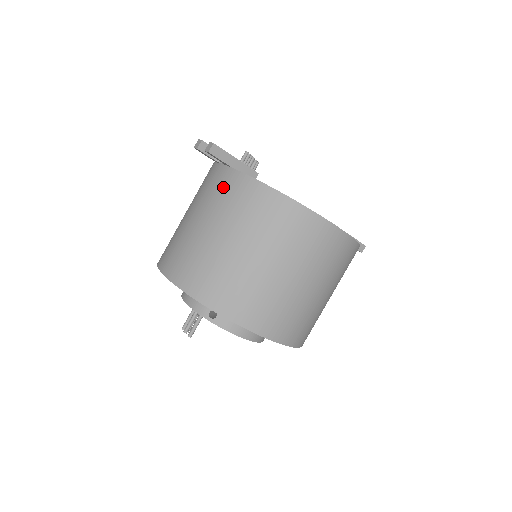
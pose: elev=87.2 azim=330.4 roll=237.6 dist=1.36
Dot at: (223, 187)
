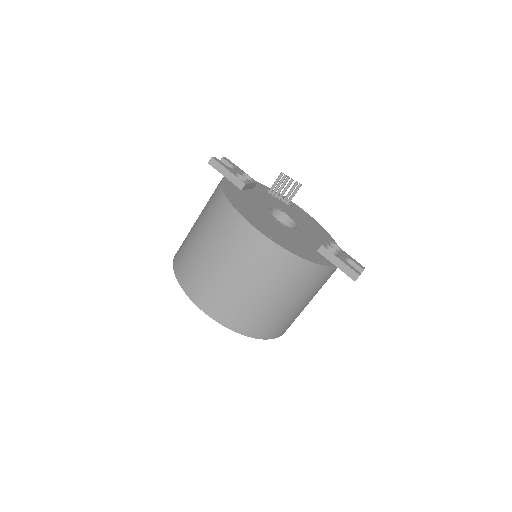
Dot at: occluded
